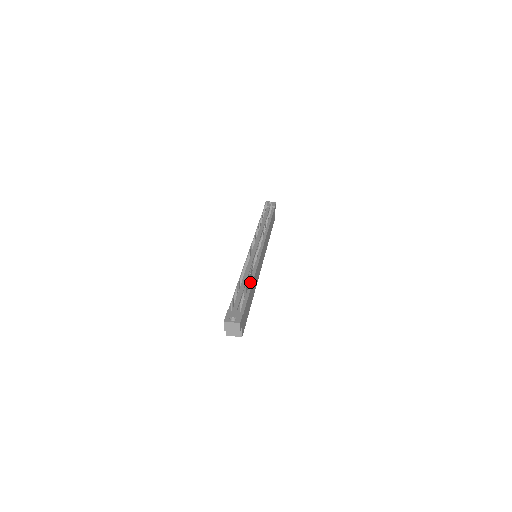
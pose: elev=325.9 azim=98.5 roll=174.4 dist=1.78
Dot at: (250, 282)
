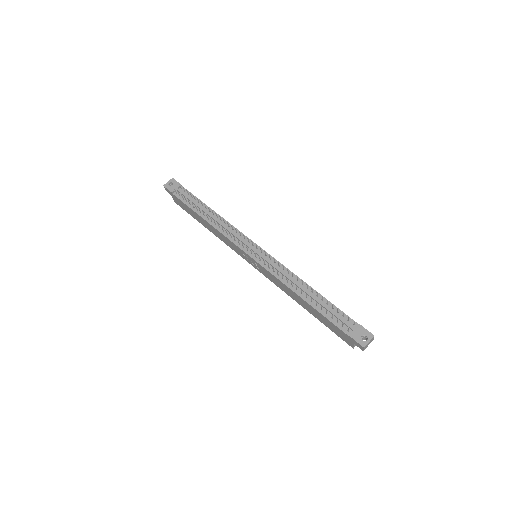
Dot at: (312, 291)
